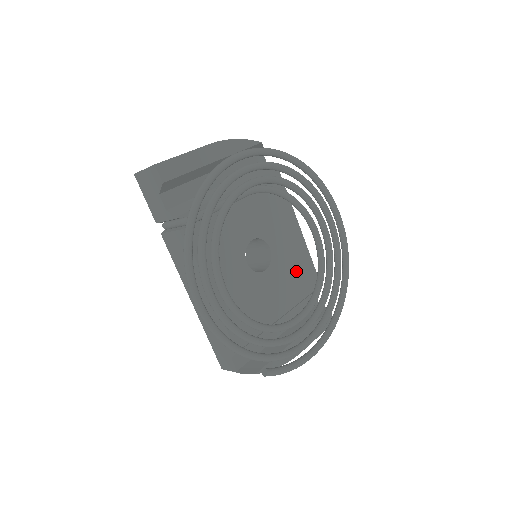
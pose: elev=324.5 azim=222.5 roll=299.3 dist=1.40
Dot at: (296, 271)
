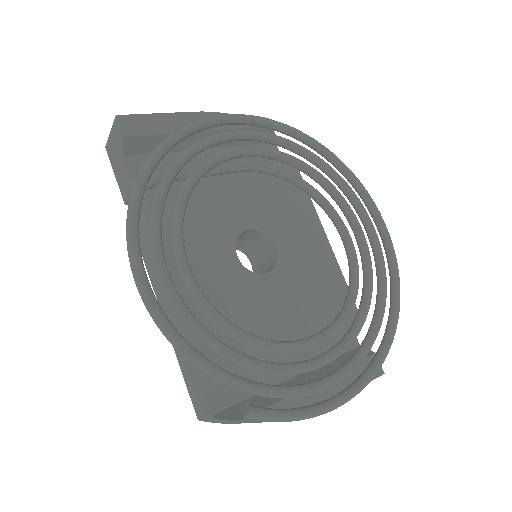
Dot at: (317, 286)
